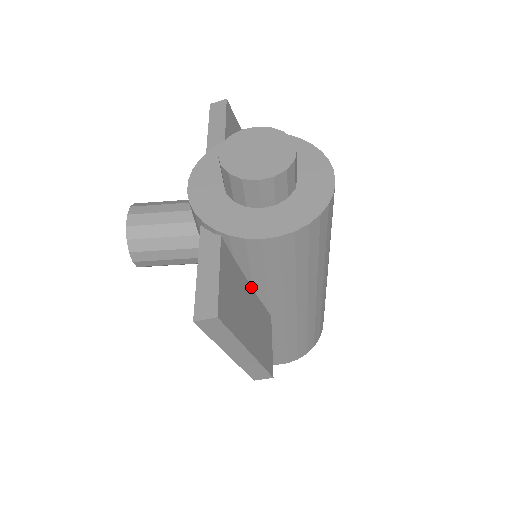
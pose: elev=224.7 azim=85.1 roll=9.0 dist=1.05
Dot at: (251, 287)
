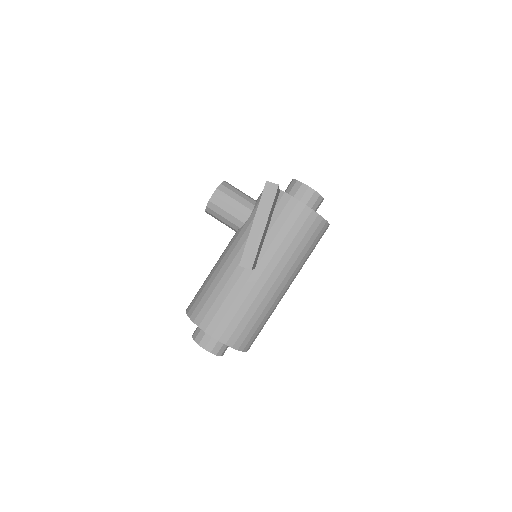
Dot at: (266, 234)
